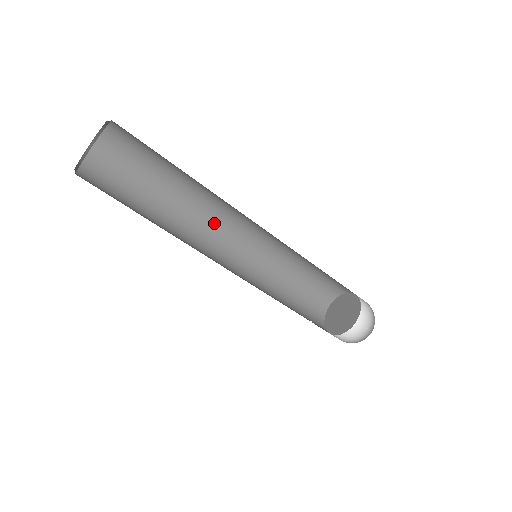
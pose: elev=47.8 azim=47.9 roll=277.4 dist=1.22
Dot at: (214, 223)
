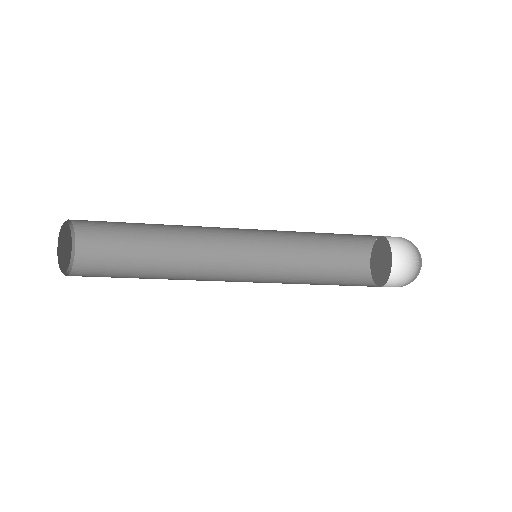
Dot at: occluded
